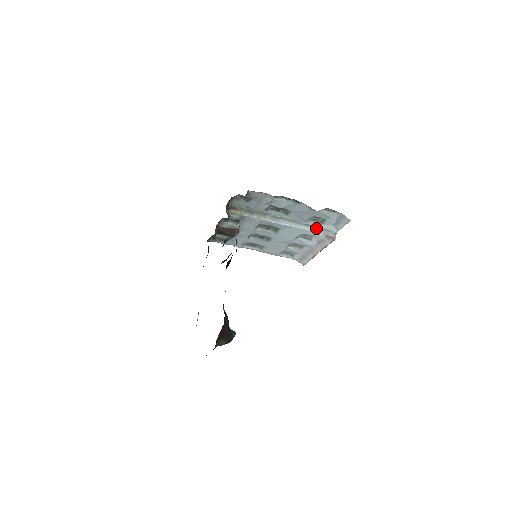
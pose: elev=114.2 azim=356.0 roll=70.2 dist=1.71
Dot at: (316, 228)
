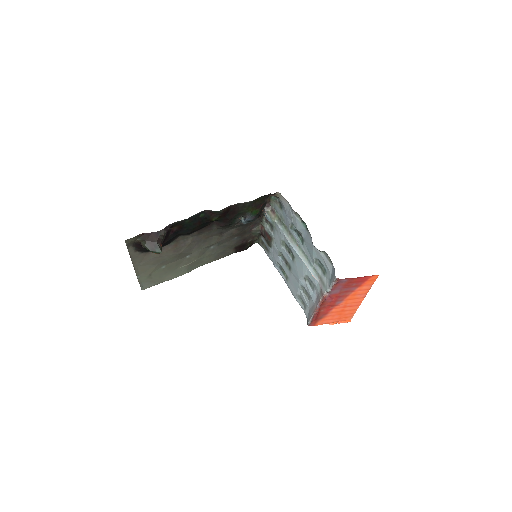
Dot at: (319, 277)
